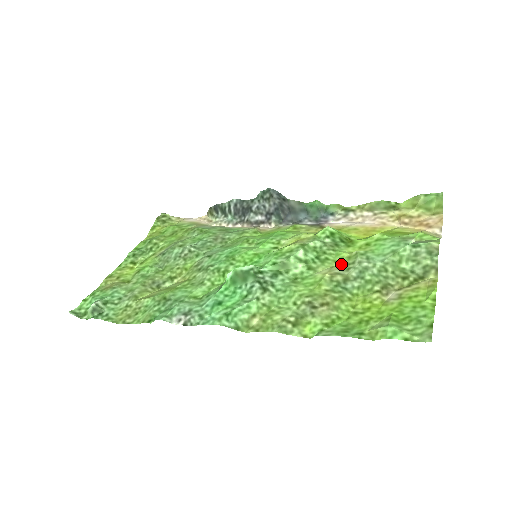
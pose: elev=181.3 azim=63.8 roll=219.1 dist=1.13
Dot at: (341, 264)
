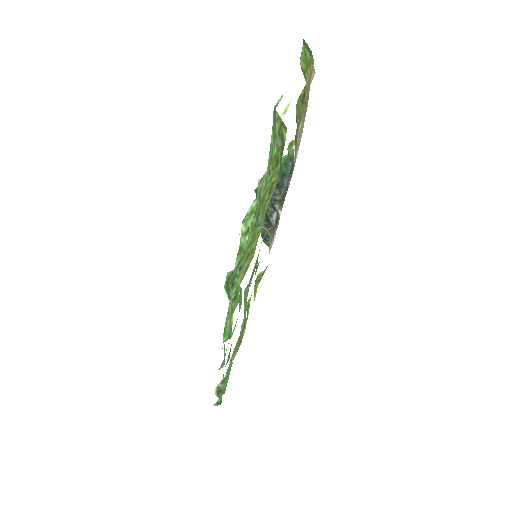
Dot at: occluded
